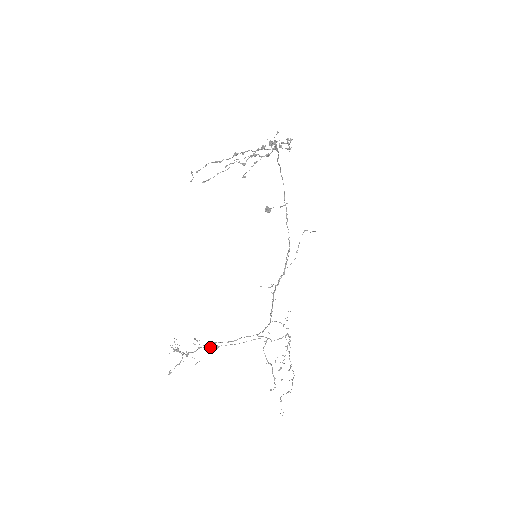
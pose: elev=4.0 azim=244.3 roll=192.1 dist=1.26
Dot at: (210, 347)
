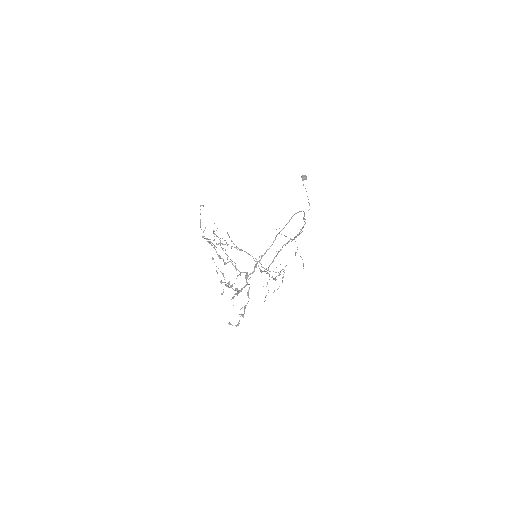
Dot at: occluded
